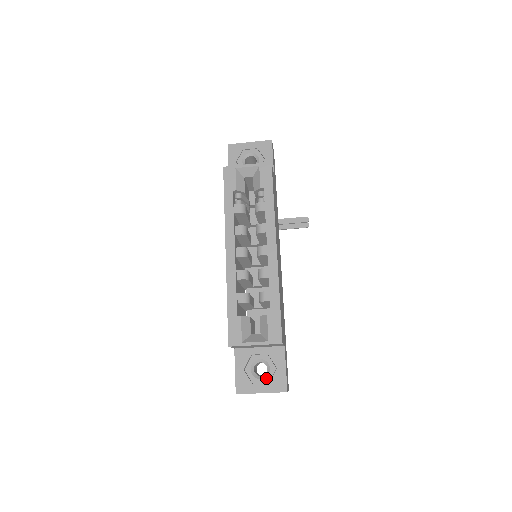
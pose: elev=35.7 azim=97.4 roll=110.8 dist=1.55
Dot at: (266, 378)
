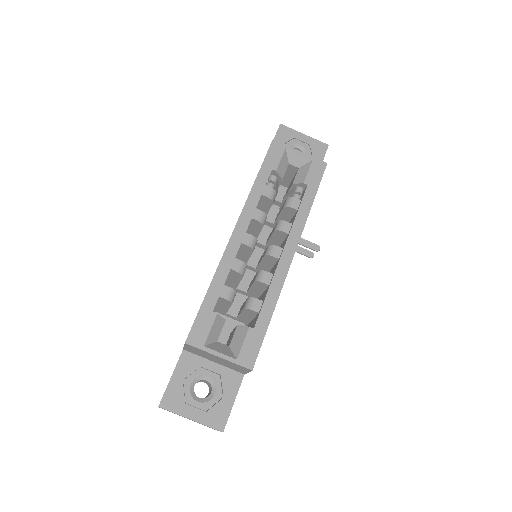
Dot at: (205, 403)
